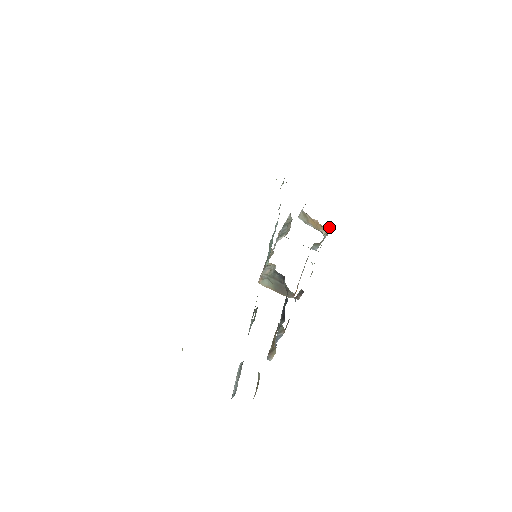
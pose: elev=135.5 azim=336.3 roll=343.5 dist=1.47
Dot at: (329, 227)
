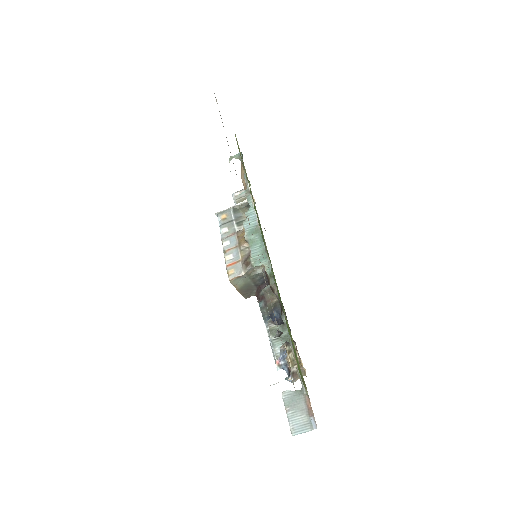
Dot at: occluded
